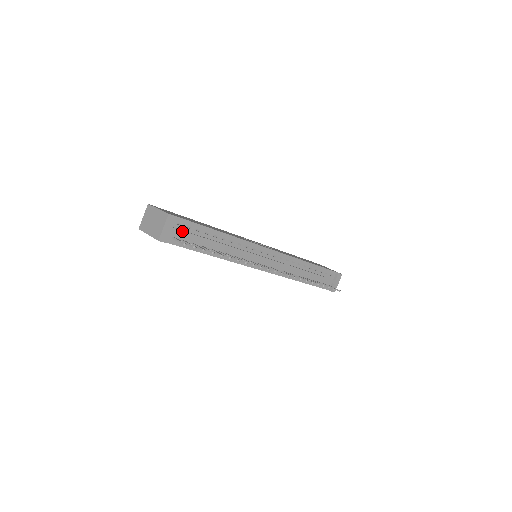
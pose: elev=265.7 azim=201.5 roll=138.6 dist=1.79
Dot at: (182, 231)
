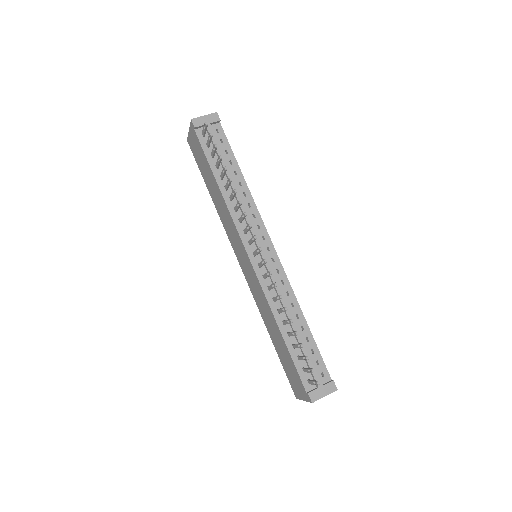
Dot at: (214, 134)
